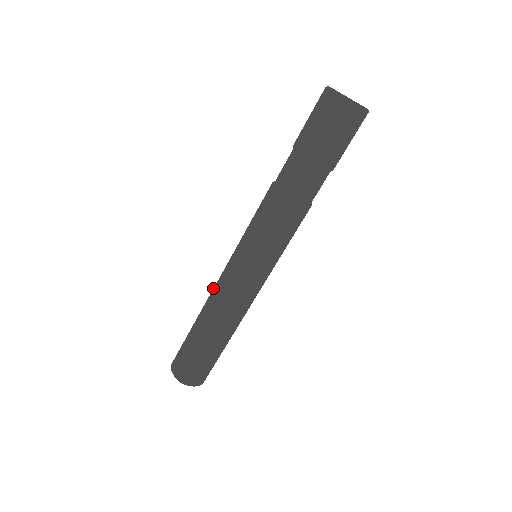
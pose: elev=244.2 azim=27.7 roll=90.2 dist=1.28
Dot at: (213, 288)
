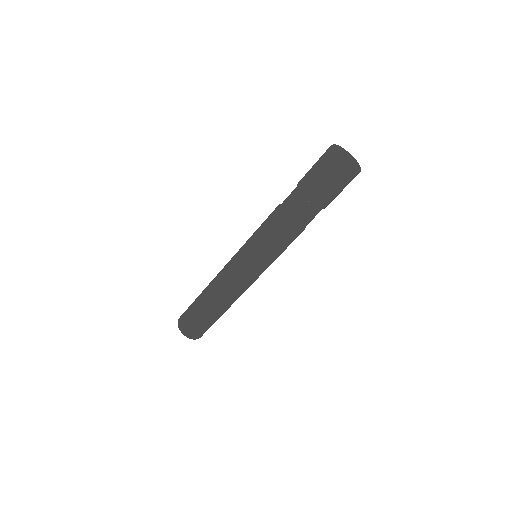
Dot at: (218, 277)
